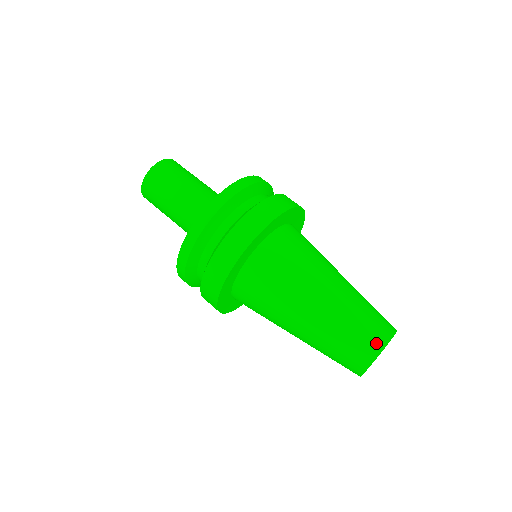
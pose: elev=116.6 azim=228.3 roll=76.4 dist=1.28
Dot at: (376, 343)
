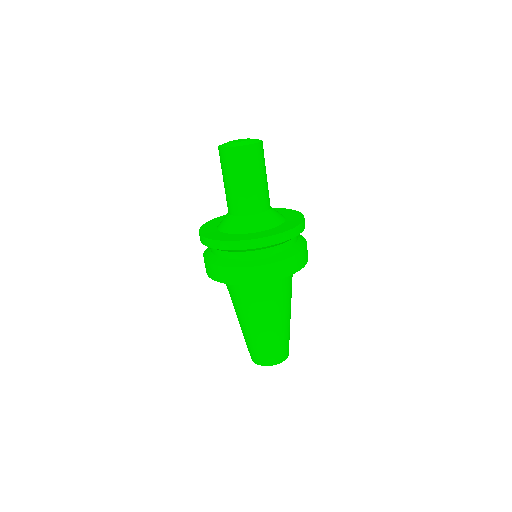
Dot at: (263, 361)
